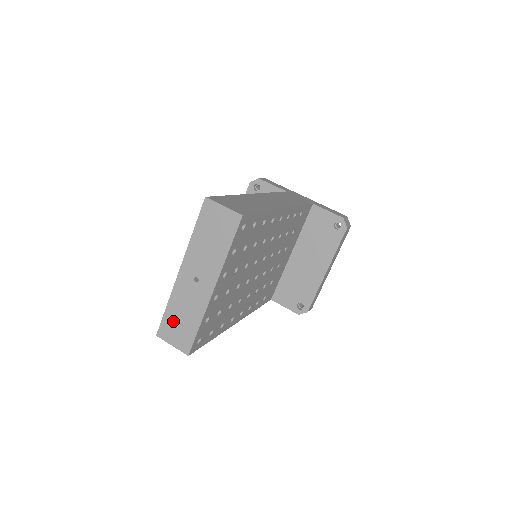
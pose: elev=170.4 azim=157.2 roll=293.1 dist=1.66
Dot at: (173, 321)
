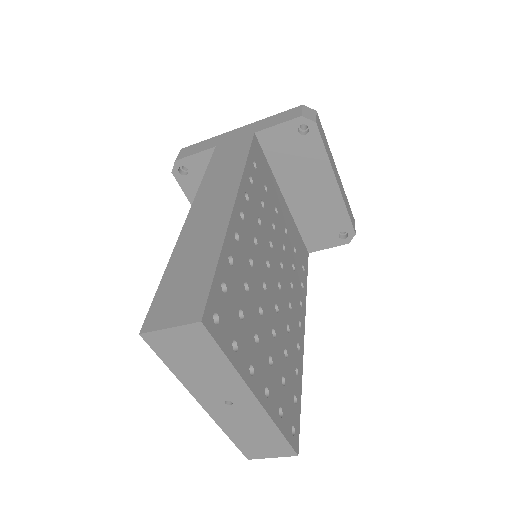
Dot at: (249, 443)
